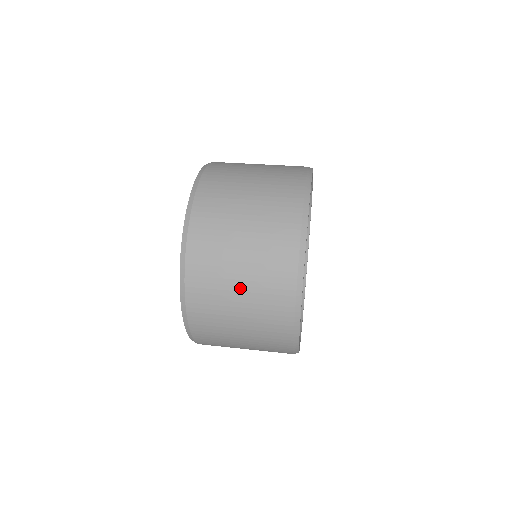
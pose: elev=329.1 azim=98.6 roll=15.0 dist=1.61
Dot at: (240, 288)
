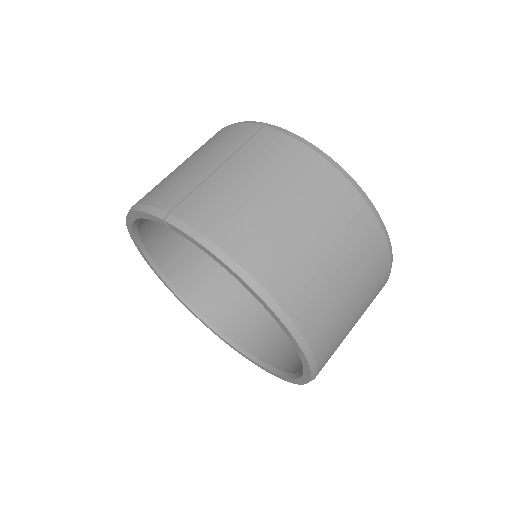
Dot at: occluded
